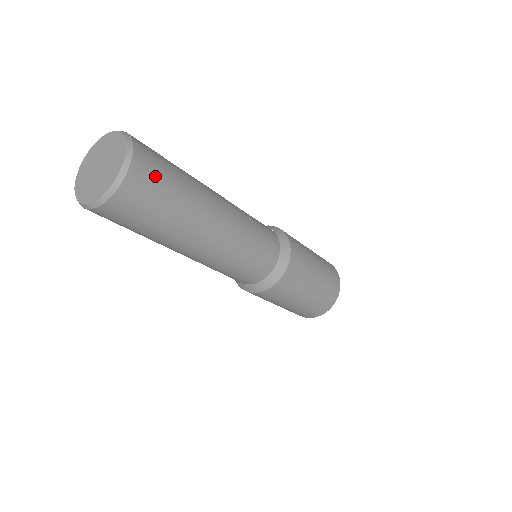
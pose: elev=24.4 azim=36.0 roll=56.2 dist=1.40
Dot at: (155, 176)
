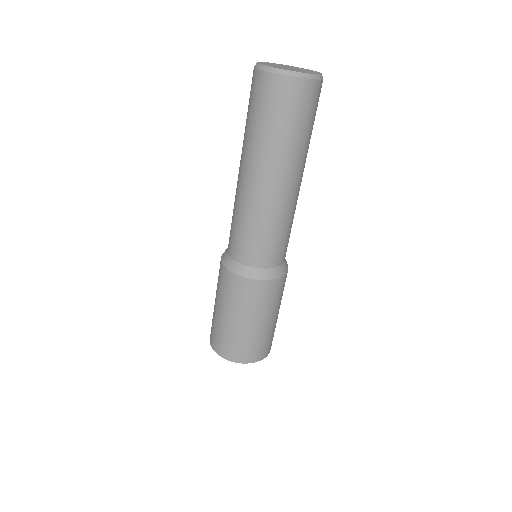
Dot at: occluded
